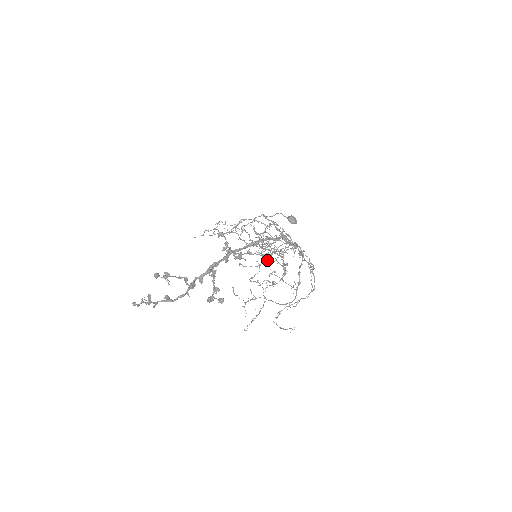
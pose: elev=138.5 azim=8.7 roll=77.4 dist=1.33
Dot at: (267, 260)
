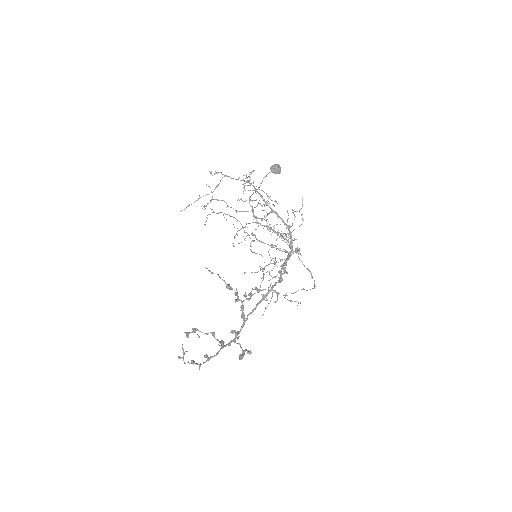
Dot at: occluded
